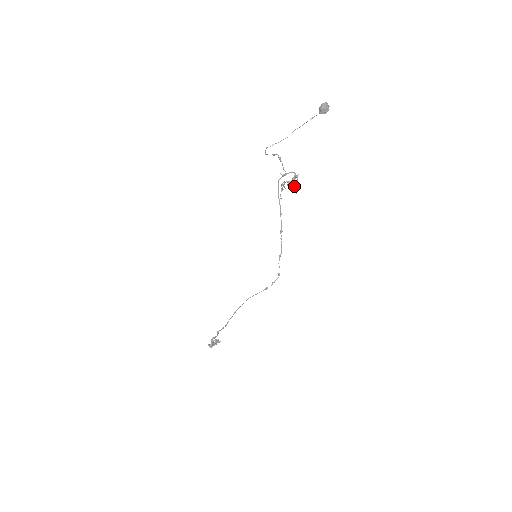
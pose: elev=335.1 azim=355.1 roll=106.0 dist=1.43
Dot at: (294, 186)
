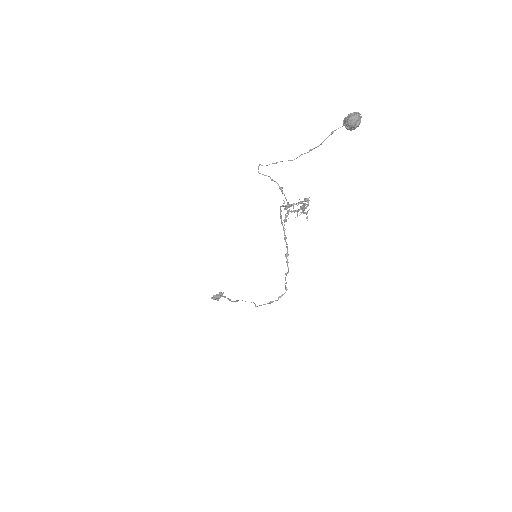
Dot at: (303, 212)
